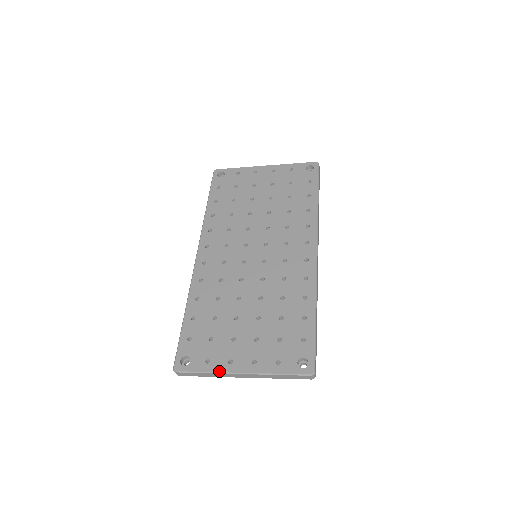
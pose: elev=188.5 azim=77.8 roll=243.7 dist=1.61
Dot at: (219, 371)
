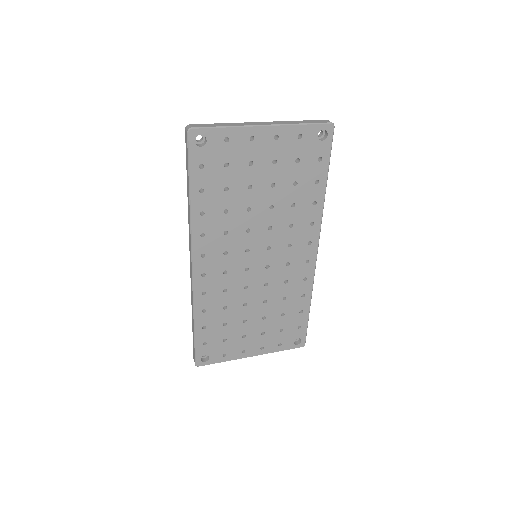
Dot at: (235, 359)
